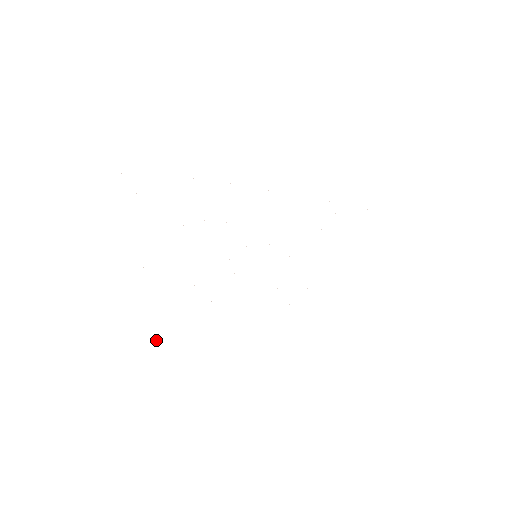
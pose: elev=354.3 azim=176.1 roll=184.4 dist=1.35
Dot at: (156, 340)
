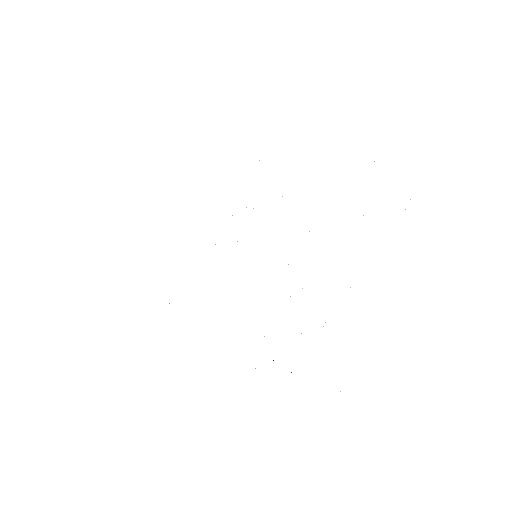
Dot at: occluded
